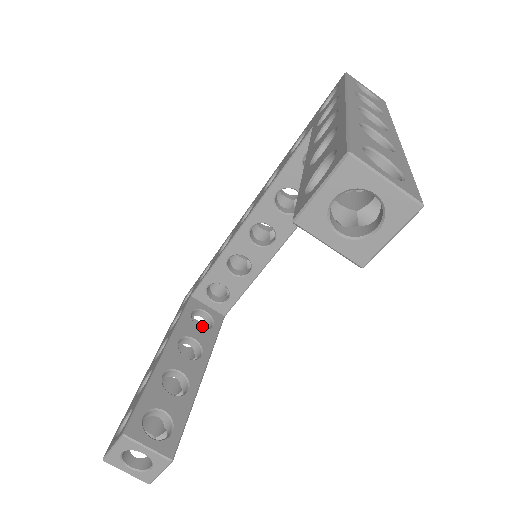
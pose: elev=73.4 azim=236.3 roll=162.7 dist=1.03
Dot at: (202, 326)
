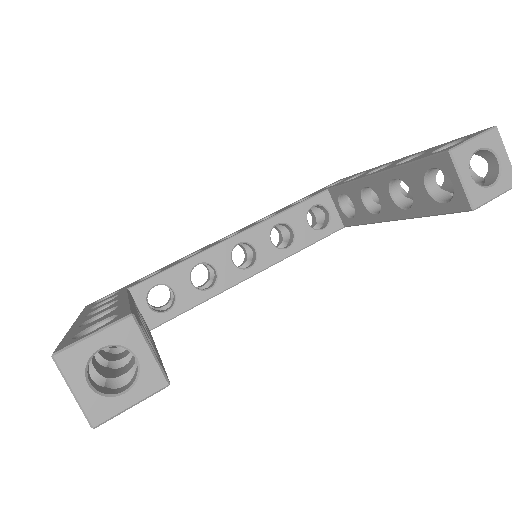
Dot at: occluded
